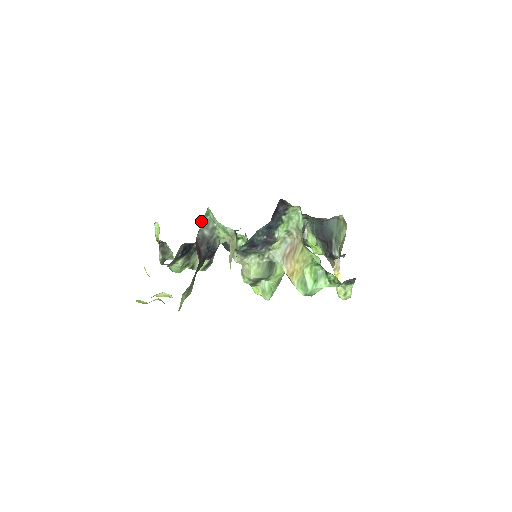
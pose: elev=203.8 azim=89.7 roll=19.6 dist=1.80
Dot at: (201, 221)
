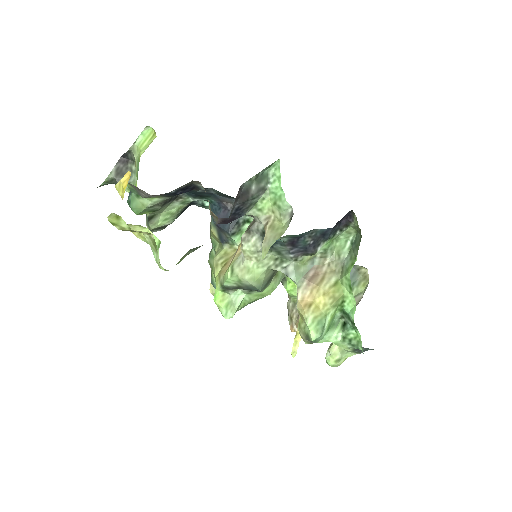
Dot at: (263, 169)
